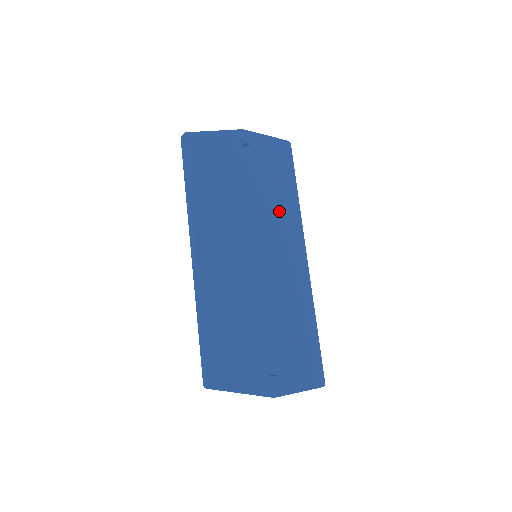
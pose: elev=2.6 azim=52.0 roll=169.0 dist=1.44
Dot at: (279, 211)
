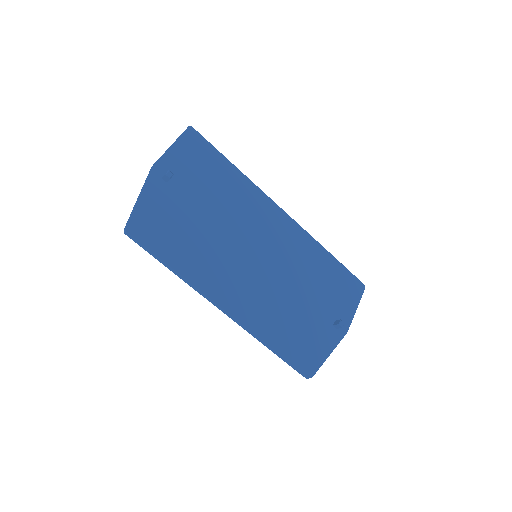
Dot at: (238, 200)
